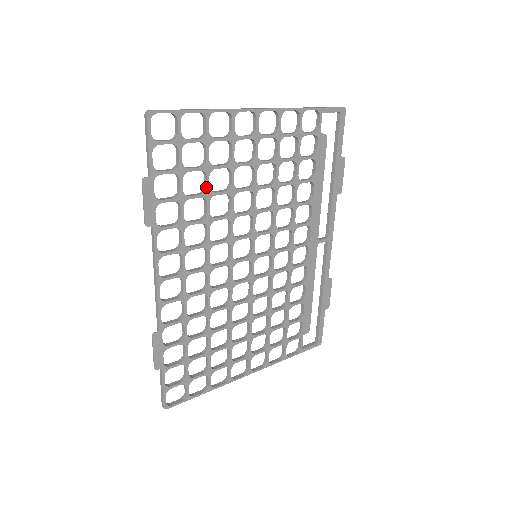
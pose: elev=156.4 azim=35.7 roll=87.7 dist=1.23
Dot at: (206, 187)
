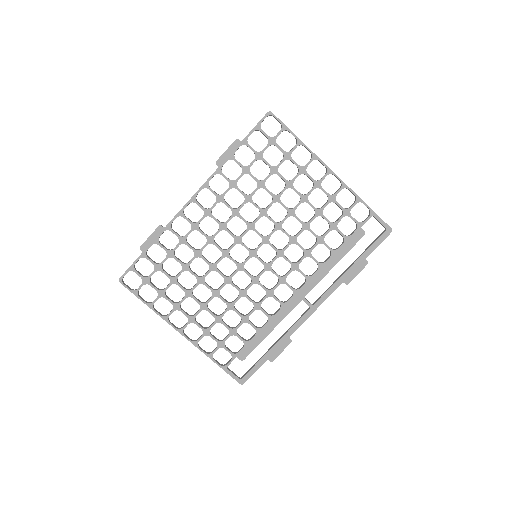
Dot at: (264, 179)
